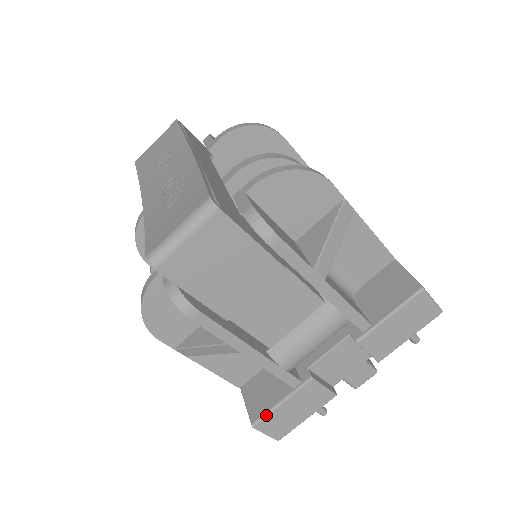
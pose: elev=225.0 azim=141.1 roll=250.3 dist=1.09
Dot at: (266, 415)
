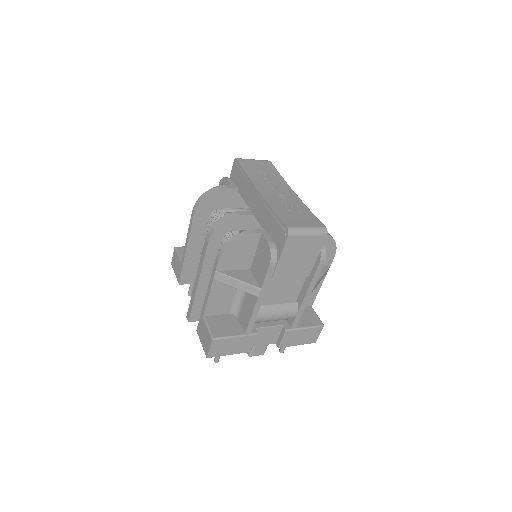
Dot at: (224, 338)
